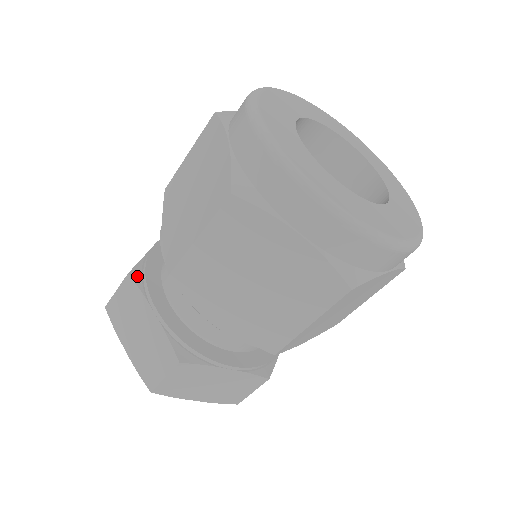
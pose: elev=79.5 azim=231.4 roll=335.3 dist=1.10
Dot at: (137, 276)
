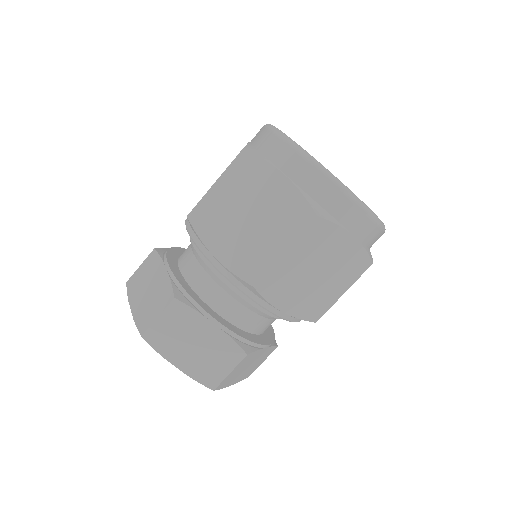
Dot at: (182, 298)
